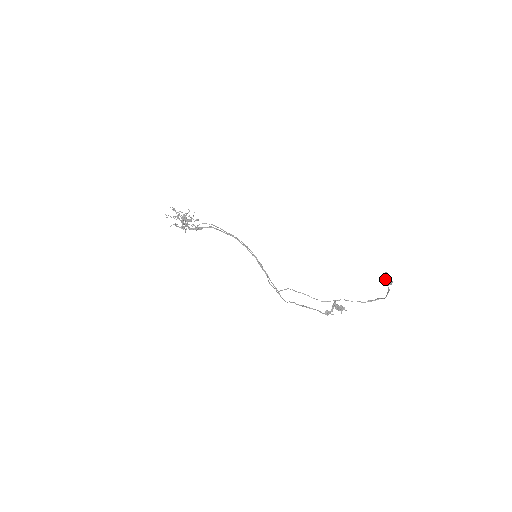
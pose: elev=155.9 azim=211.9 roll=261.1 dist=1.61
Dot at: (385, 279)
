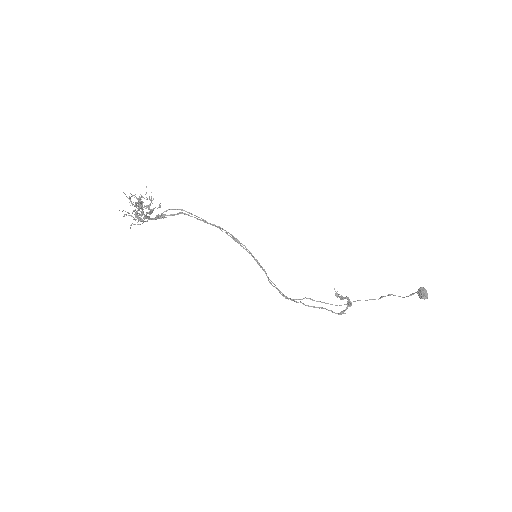
Dot at: (424, 297)
